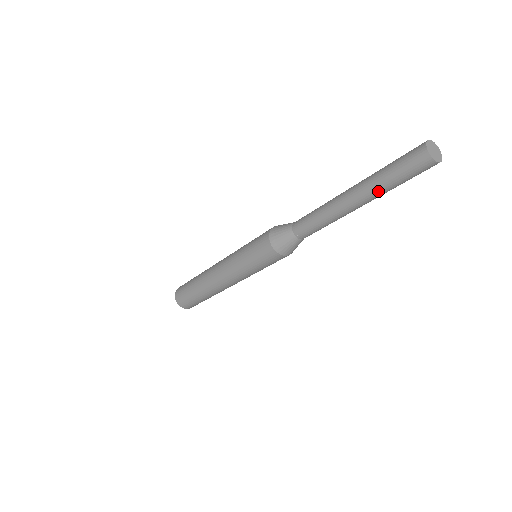
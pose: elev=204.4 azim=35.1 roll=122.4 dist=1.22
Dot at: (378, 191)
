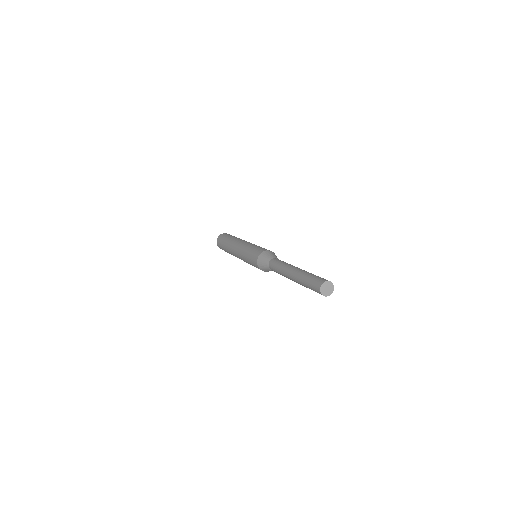
Dot at: (303, 285)
